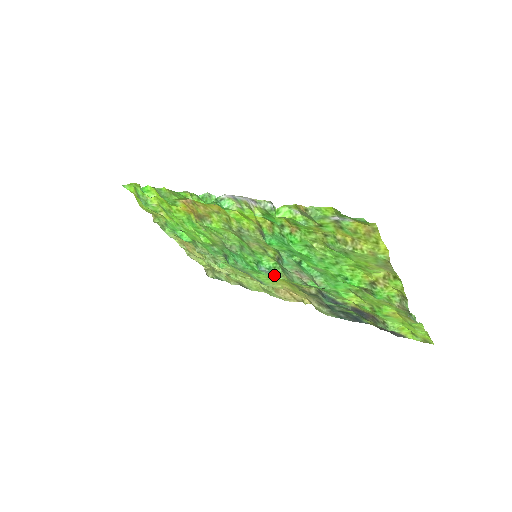
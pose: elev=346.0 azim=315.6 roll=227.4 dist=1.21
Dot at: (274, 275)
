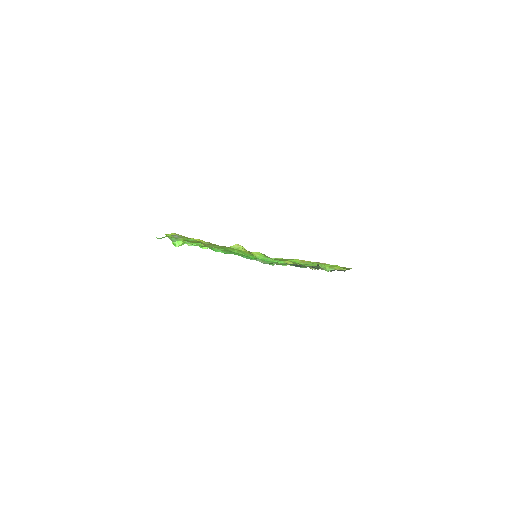
Dot at: occluded
